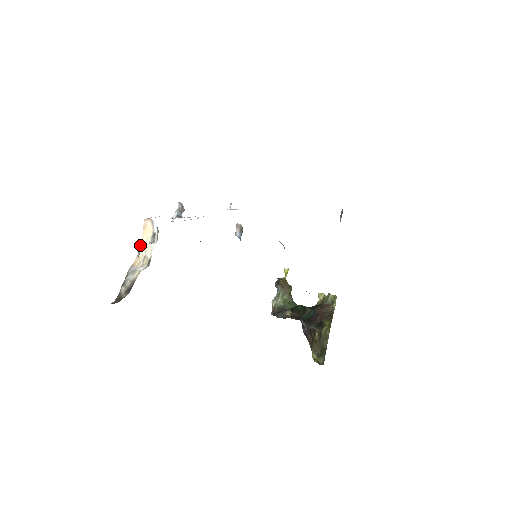
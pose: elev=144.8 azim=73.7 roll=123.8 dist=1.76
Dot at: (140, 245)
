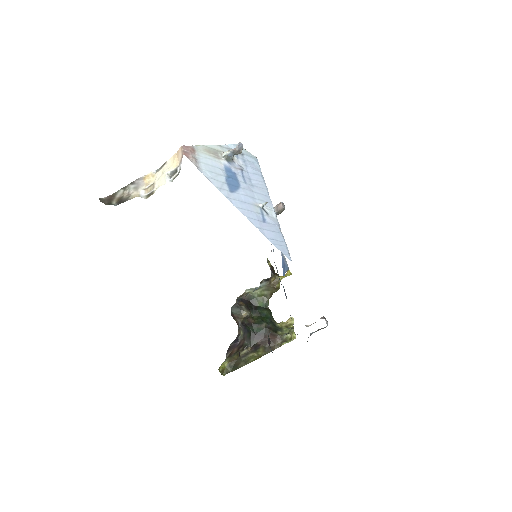
Dot at: (165, 163)
